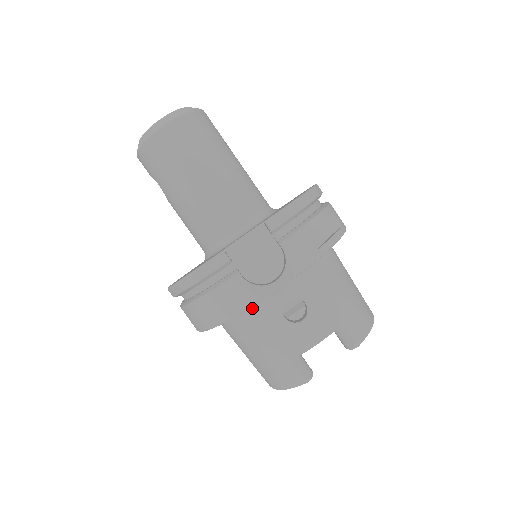
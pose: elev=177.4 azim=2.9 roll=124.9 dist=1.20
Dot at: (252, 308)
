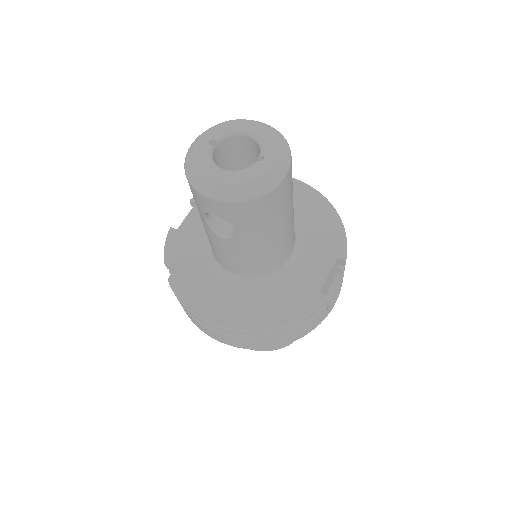
Dot at: occluded
